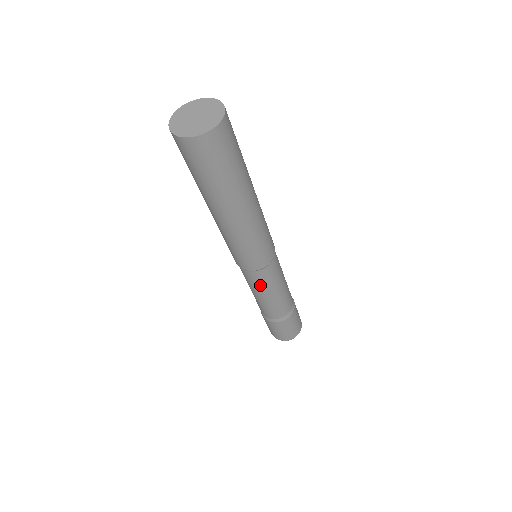
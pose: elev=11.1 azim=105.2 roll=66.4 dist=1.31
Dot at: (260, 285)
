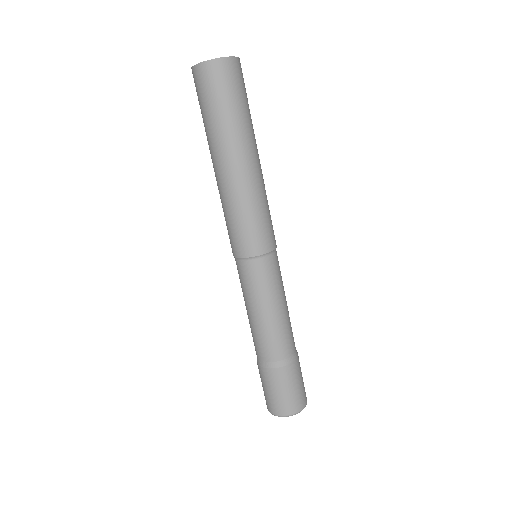
Dot at: (250, 288)
